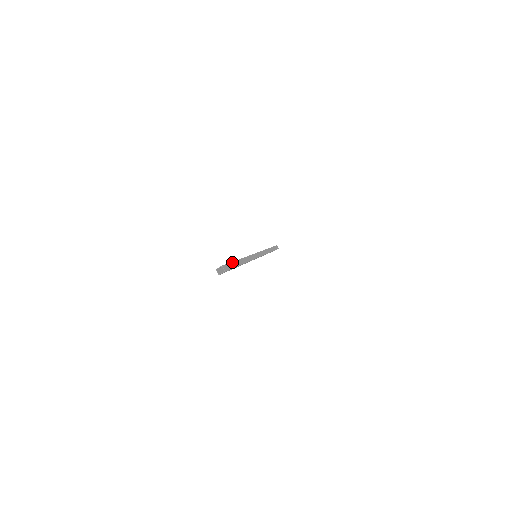
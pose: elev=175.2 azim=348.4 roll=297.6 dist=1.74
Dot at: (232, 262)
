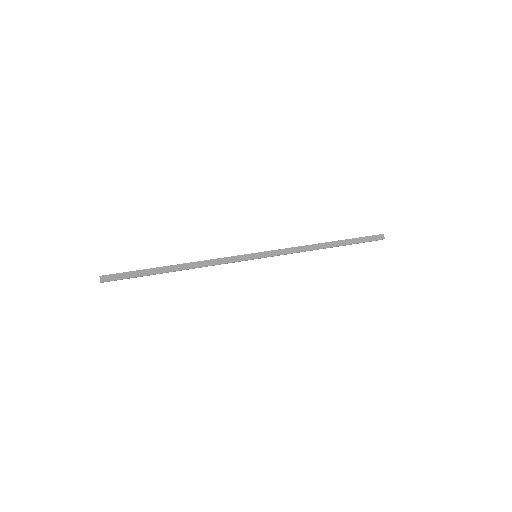
Dot at: (137, 270)
